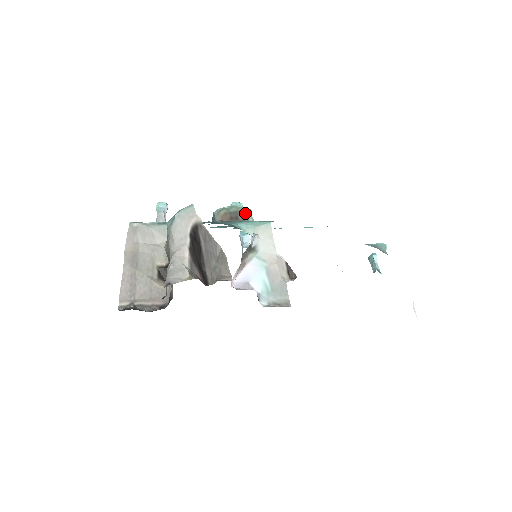
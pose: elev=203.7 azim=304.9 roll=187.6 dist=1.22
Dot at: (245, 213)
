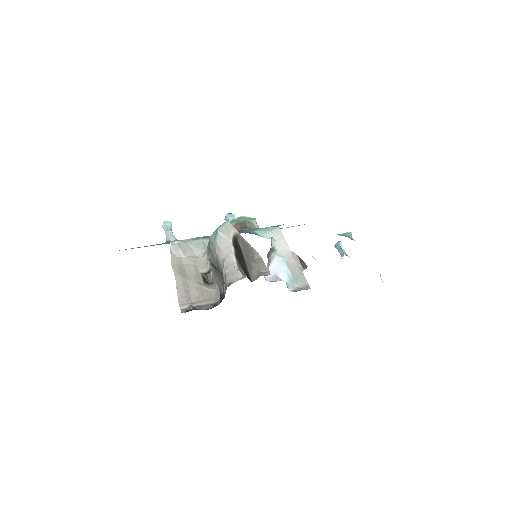
Dot at: (251, 222)
